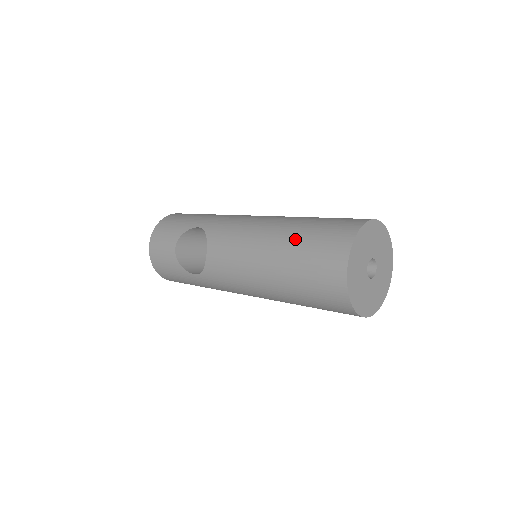
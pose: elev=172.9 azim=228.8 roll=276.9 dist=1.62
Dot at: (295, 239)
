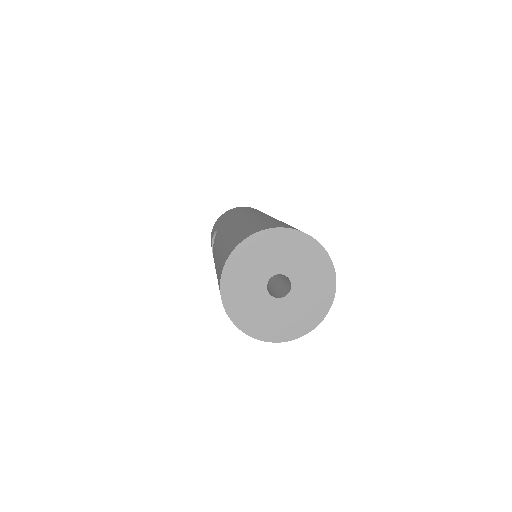
Dot at: (220, 252)
